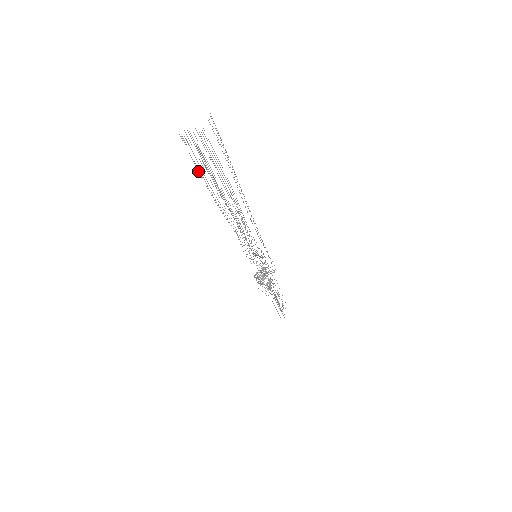
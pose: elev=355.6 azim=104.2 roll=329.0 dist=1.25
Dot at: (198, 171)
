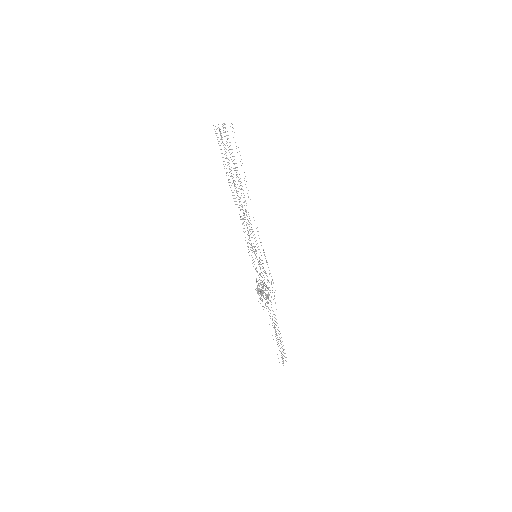
Dot at: occluded
